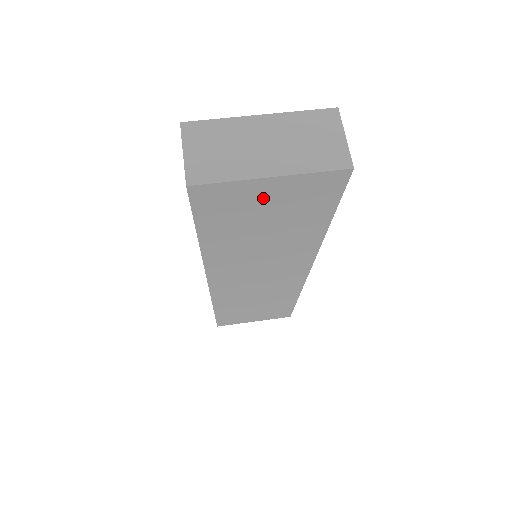
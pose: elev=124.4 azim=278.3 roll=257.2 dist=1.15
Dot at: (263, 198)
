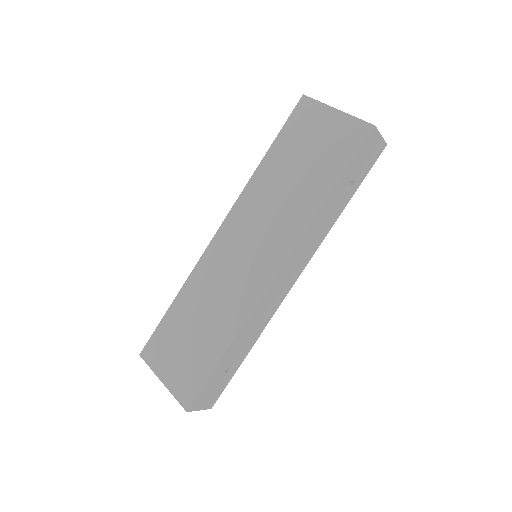
Dot at: (322, 128)
